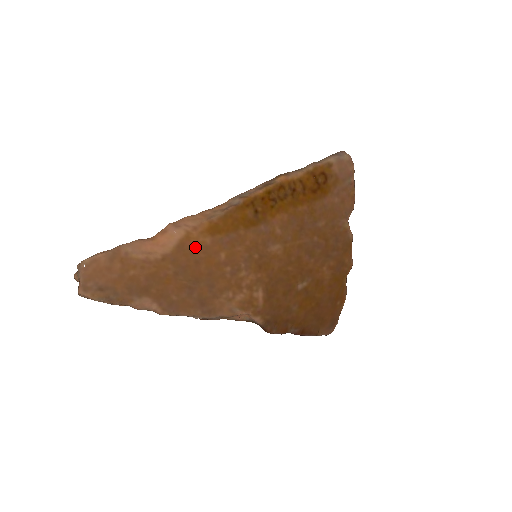
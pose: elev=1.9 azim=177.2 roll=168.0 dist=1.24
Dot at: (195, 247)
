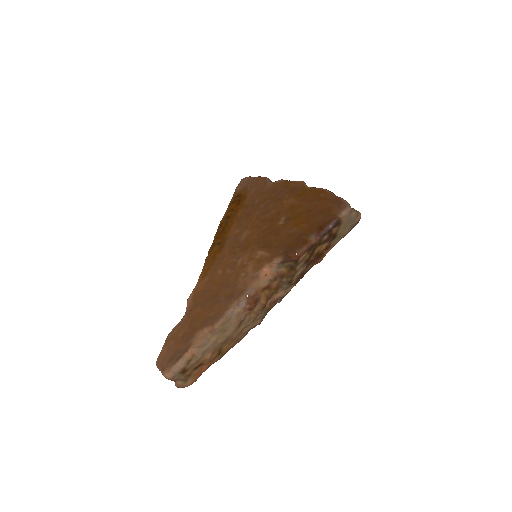
Dot at: (203, 289)
